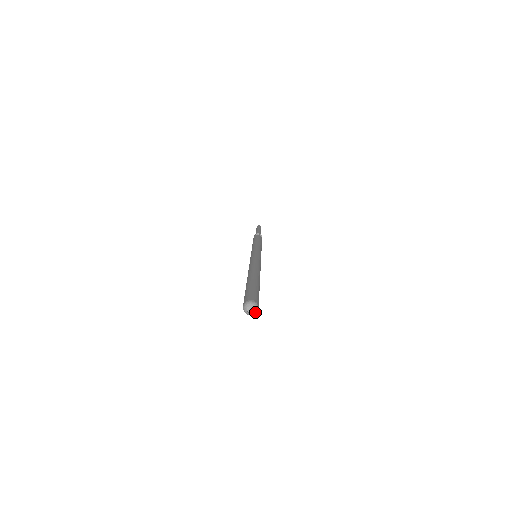
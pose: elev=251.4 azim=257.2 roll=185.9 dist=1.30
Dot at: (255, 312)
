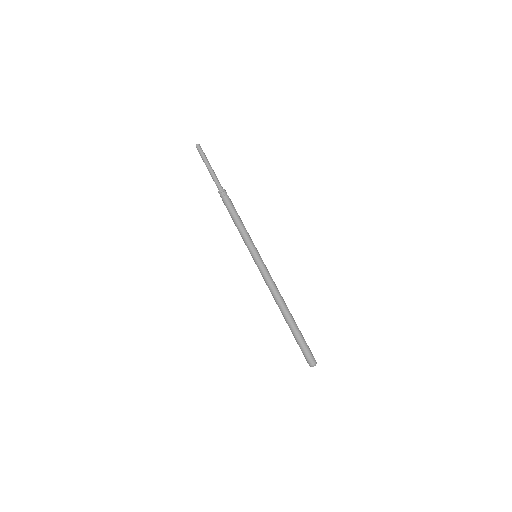
Dot at: occluded
